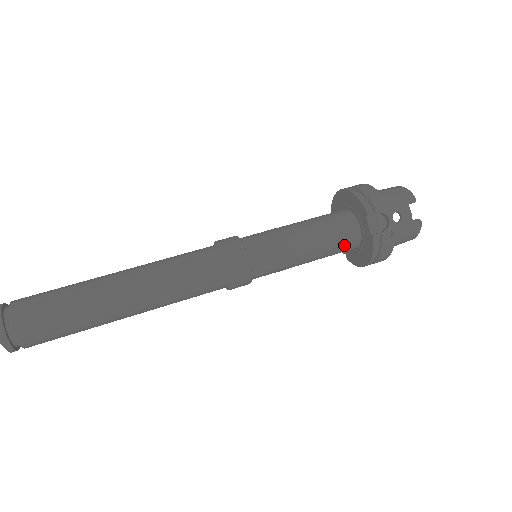
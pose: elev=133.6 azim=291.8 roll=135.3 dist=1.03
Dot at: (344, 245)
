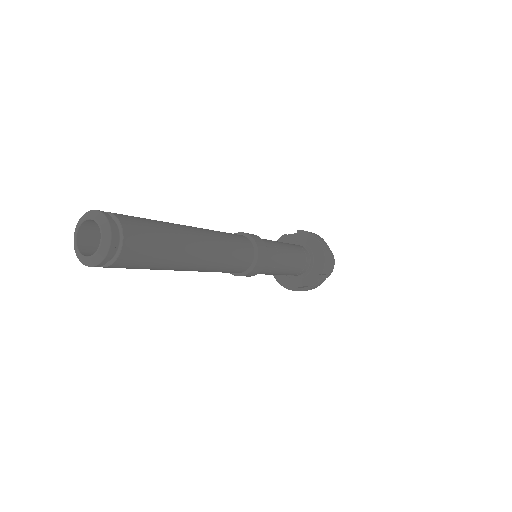
Dot at: (296, 246)
